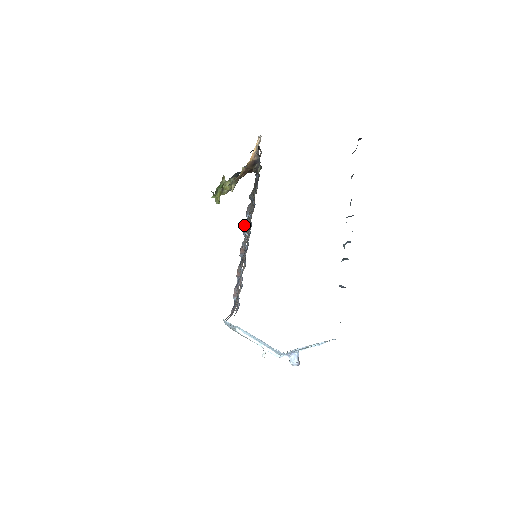
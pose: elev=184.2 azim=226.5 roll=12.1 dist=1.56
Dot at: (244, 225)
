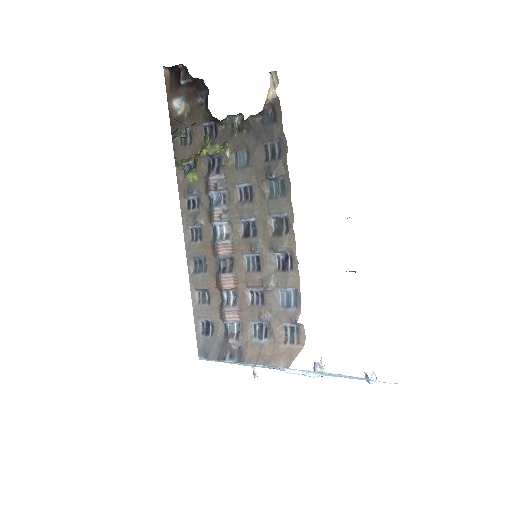
Dot at: (212, 208)
